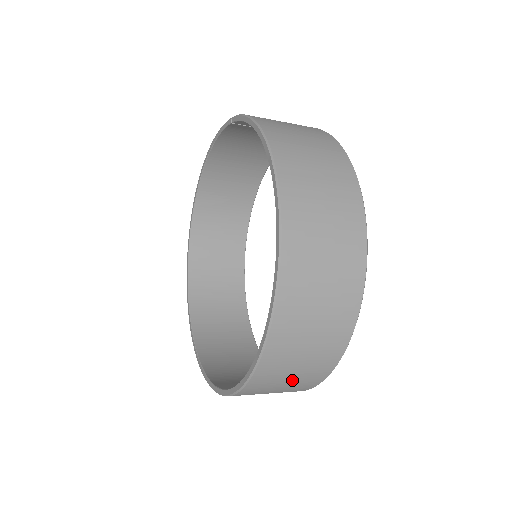
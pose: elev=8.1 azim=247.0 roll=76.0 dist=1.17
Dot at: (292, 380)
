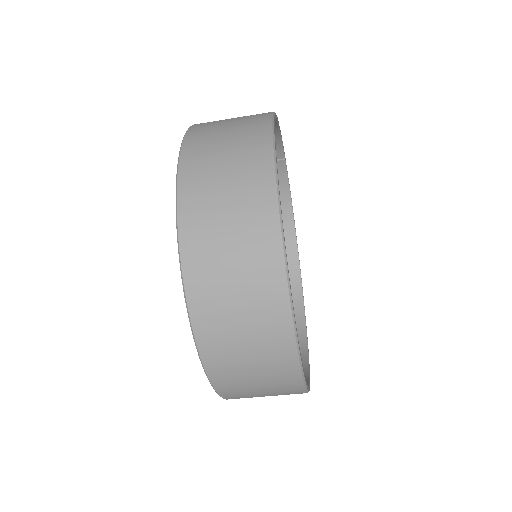
Dot at: (242, 298)
